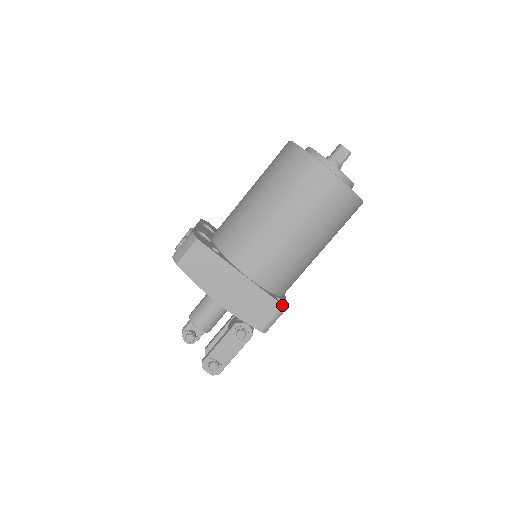
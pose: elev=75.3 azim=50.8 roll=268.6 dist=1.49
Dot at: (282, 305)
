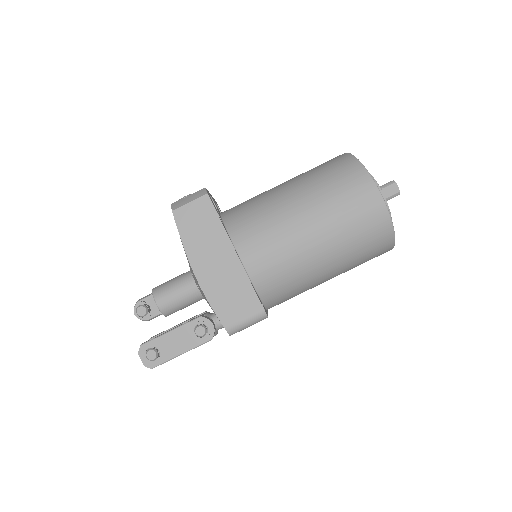
Dot at: (264, 310)
